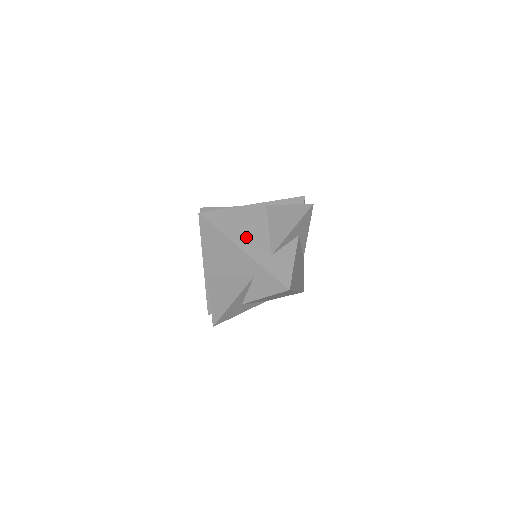
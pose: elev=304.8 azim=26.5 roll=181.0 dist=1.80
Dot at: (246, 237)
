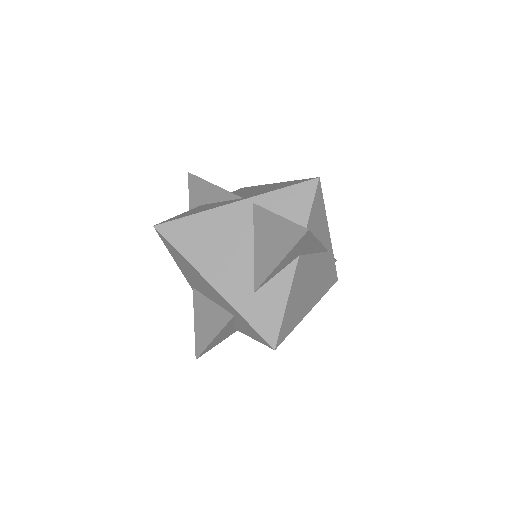
Dot at: (219, 264)
